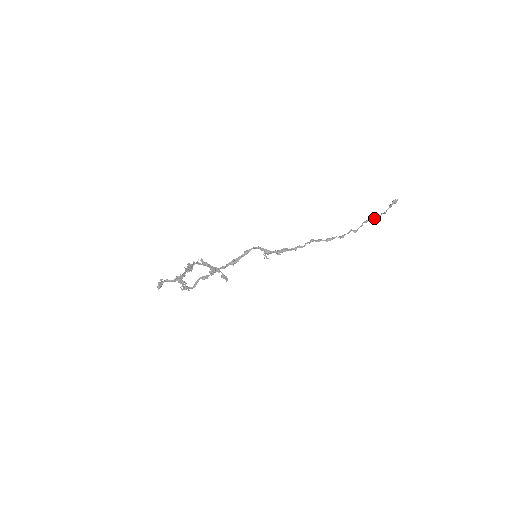
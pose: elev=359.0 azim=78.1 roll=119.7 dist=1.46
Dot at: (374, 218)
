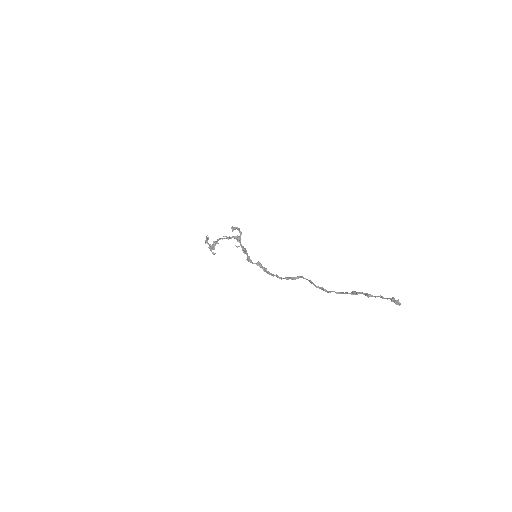
Dot at: (366, 295)
